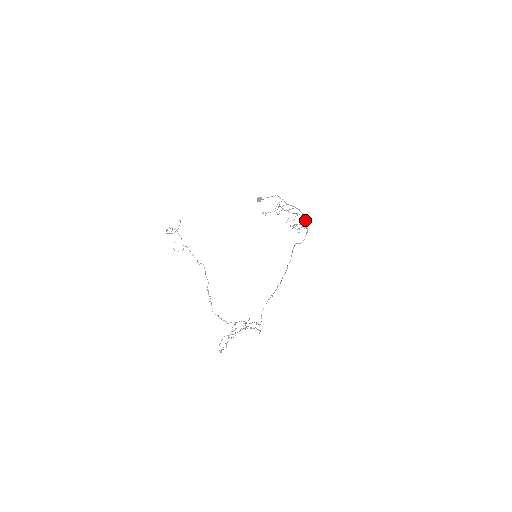
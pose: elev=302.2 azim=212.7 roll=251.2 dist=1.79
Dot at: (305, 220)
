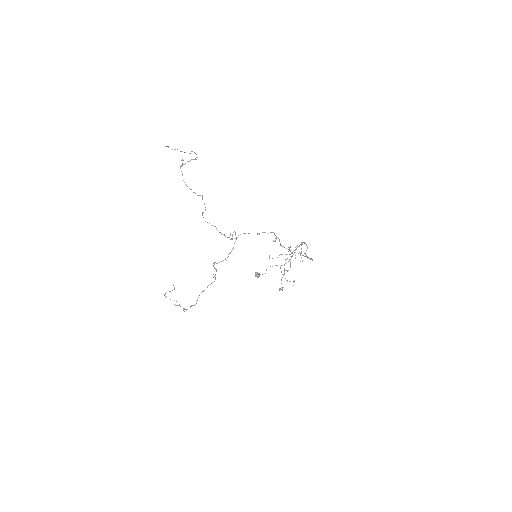
Dot at: (299, 246)
